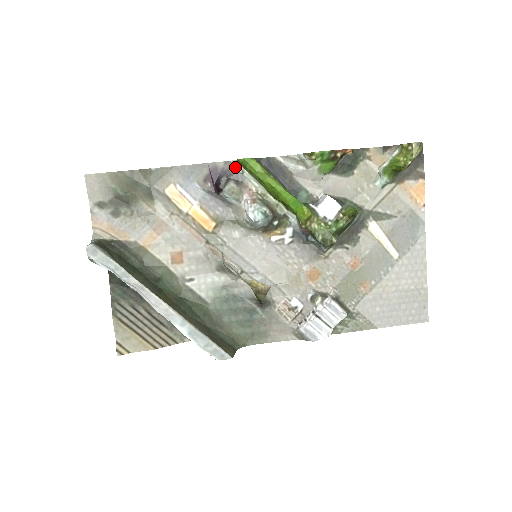
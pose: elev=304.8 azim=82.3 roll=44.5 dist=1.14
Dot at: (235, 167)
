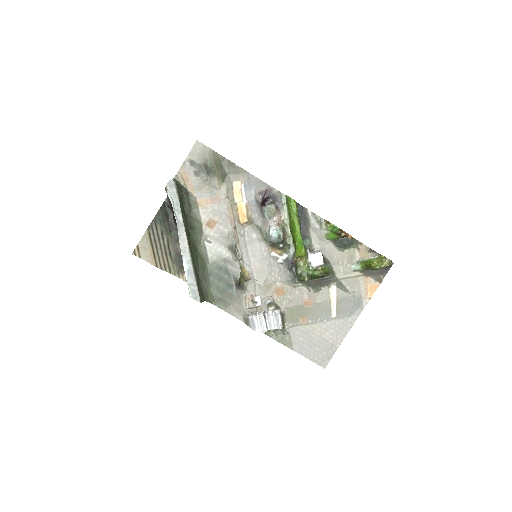
Dot at: (282, 198)
